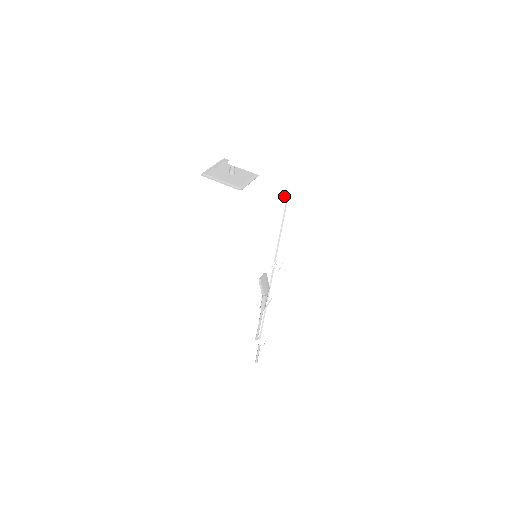
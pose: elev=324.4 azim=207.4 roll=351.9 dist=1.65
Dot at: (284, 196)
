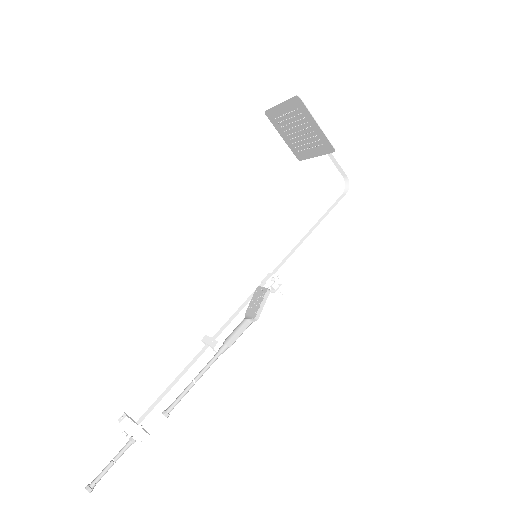
Dot at: (344, 195)
